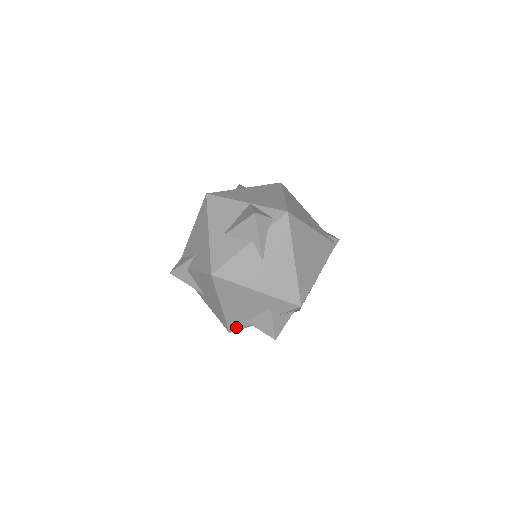
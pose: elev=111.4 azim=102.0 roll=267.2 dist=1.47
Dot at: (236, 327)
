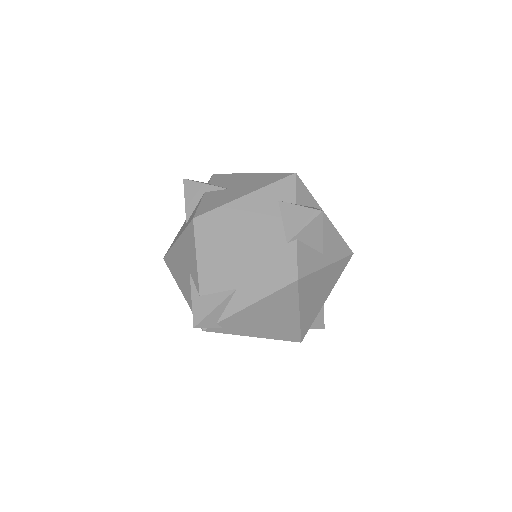
Dot at: (291, 263)
